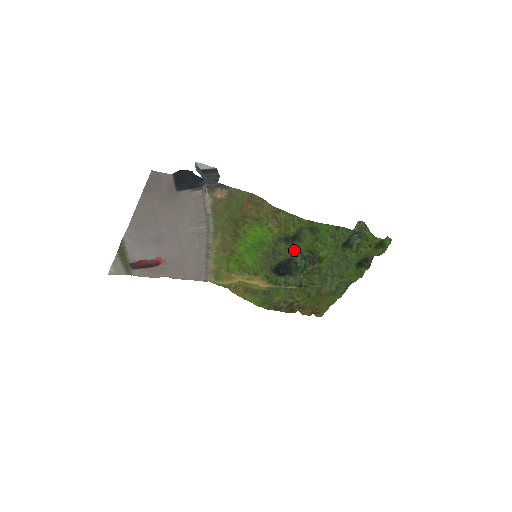
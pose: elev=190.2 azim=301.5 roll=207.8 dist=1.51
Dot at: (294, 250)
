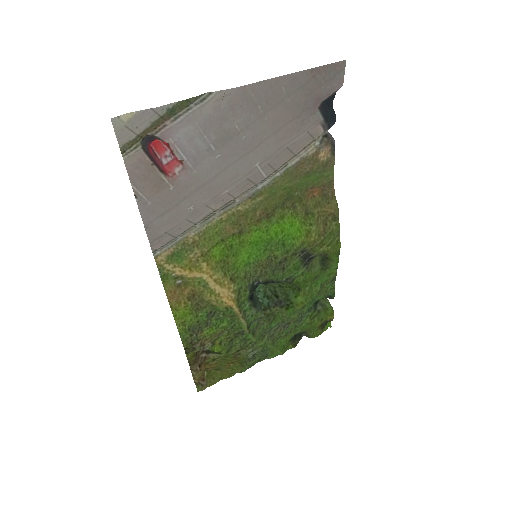
Dot at: (295, 275)
